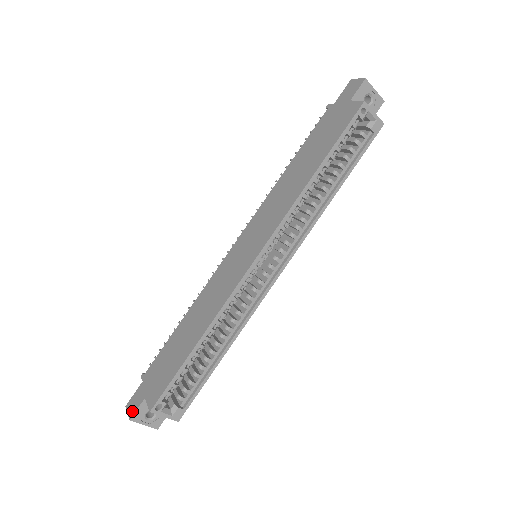
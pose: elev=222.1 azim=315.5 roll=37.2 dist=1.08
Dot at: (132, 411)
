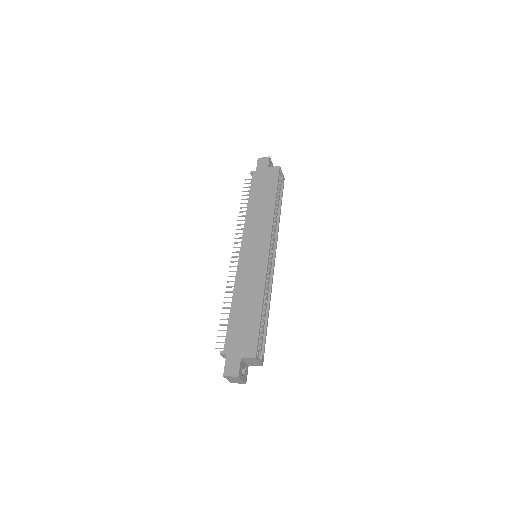
Dot at: (235, 371)
